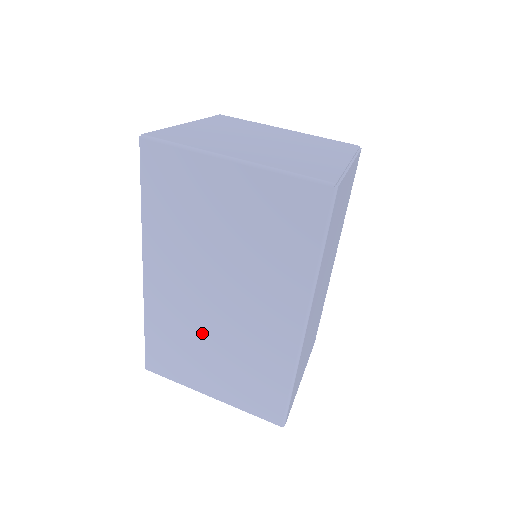
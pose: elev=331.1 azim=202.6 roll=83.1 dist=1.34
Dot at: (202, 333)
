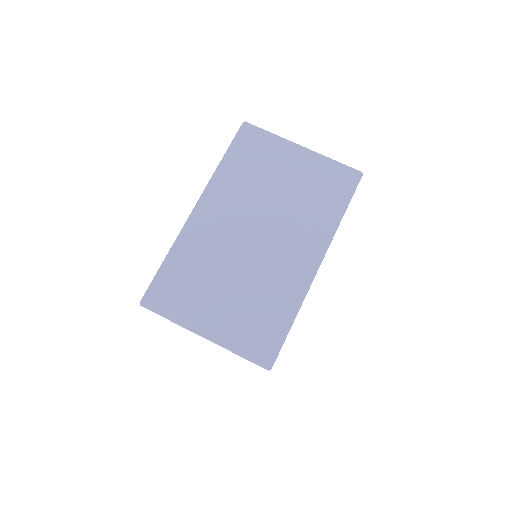
Dot at: (226, 265)
